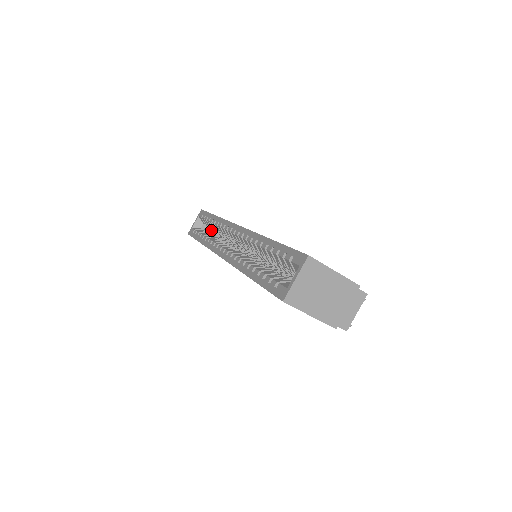
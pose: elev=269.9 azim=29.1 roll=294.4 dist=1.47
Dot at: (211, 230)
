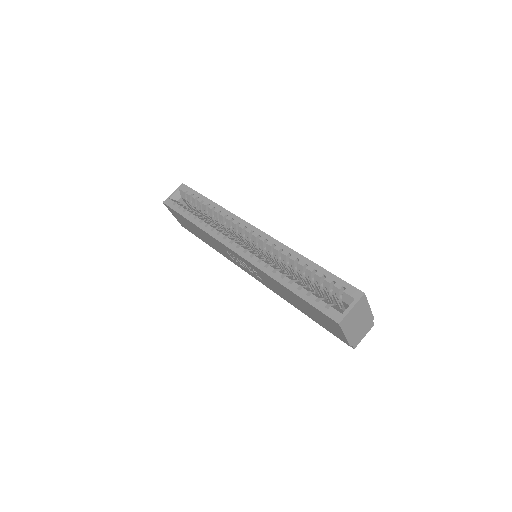
Dot at: (185, 205)
